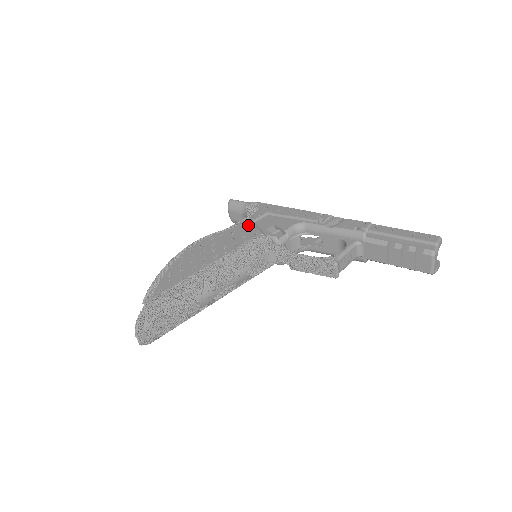
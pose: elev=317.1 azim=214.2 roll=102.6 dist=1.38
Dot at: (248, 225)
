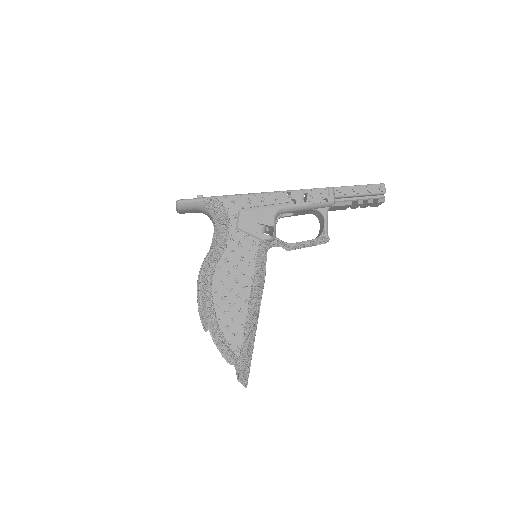
Dot at: (238, 236)
